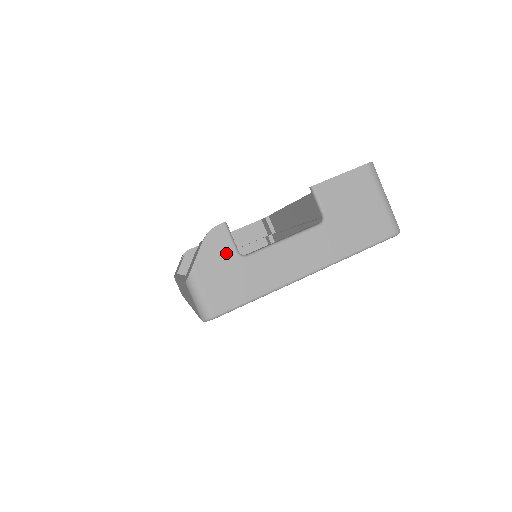
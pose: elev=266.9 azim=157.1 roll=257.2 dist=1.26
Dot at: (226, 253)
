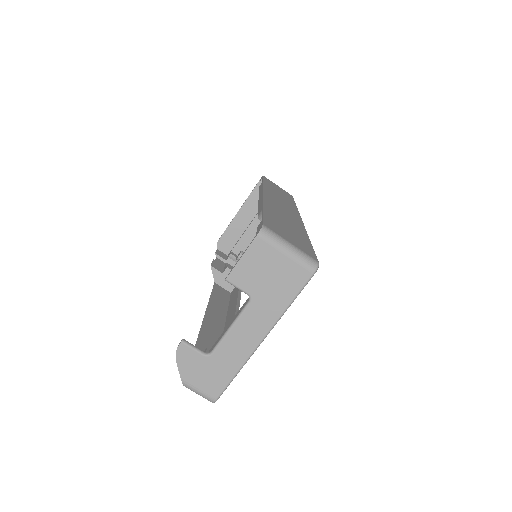
Dot at: (196, 360)
